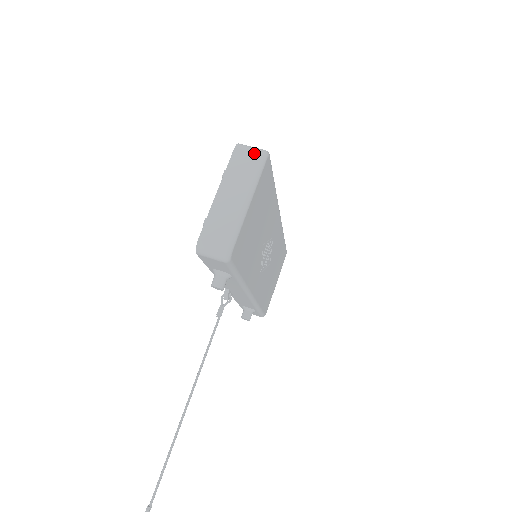
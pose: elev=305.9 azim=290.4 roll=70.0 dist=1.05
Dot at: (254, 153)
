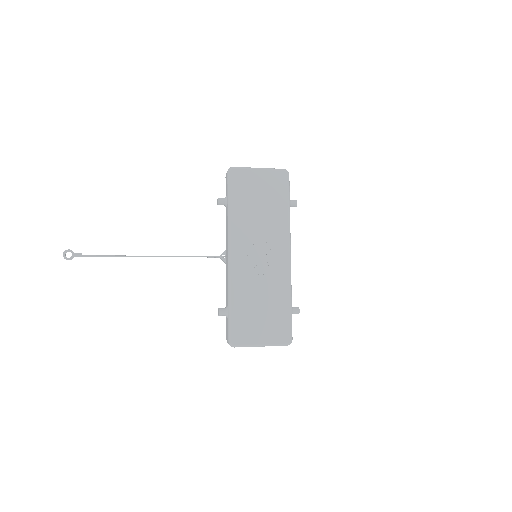
Dot at: occluded
